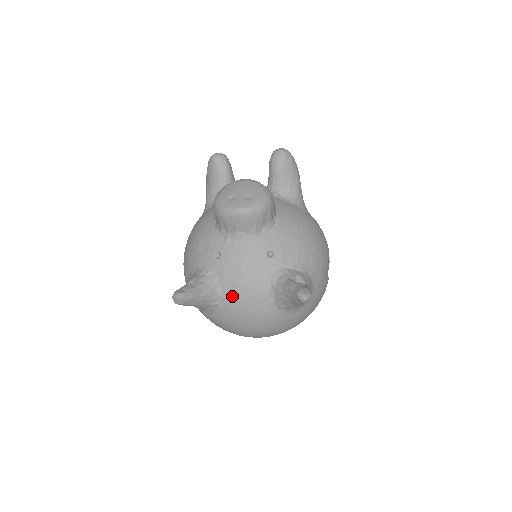
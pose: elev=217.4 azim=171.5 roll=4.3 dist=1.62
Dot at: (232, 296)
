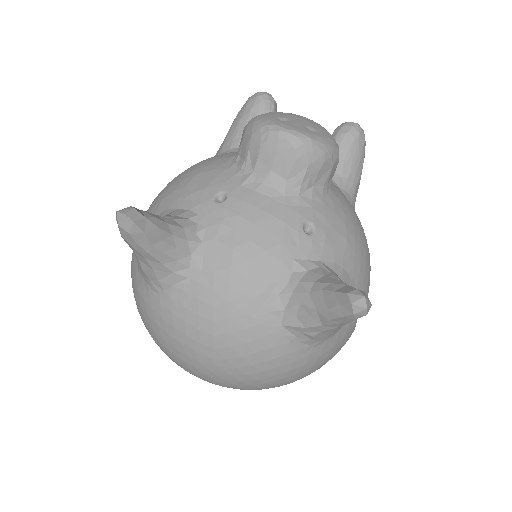
Dot at: (216, 270)
